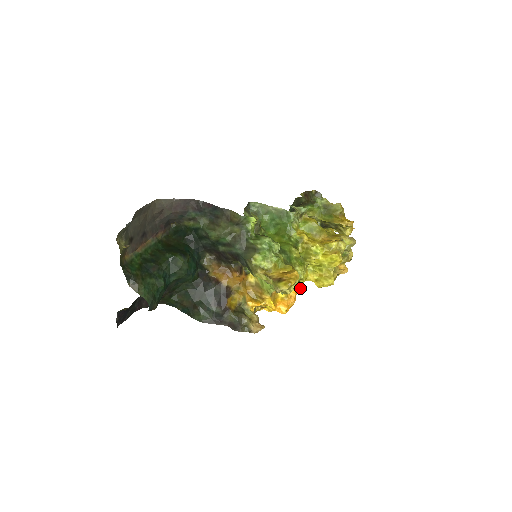
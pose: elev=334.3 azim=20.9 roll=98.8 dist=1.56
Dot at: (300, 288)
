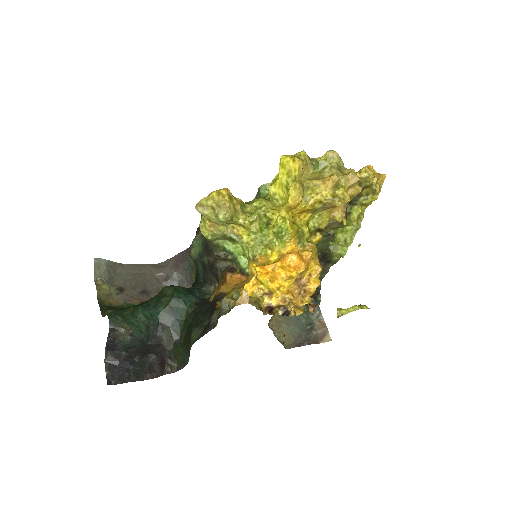
Dot at: (288, 233)
